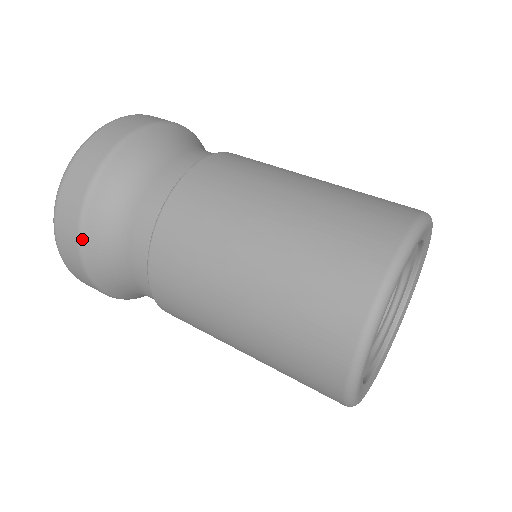
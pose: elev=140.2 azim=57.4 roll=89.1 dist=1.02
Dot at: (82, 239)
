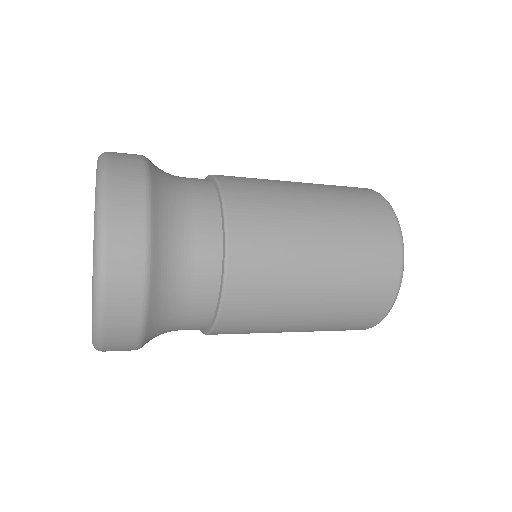
Dot at: (150, 199)
